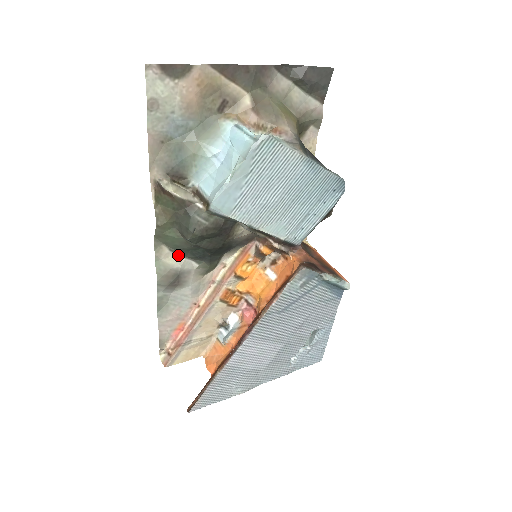
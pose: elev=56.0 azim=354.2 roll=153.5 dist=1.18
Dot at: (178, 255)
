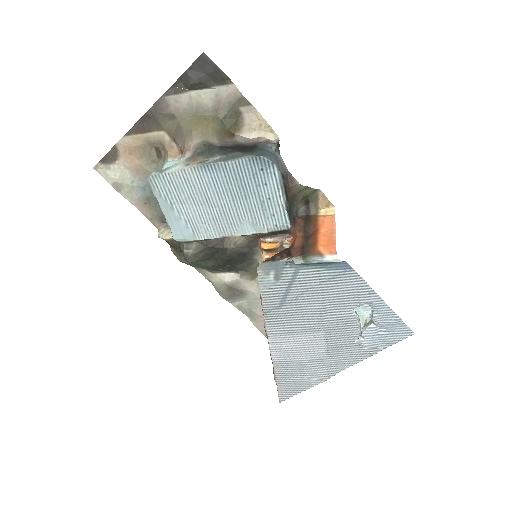
Dot at: (219, 273)
